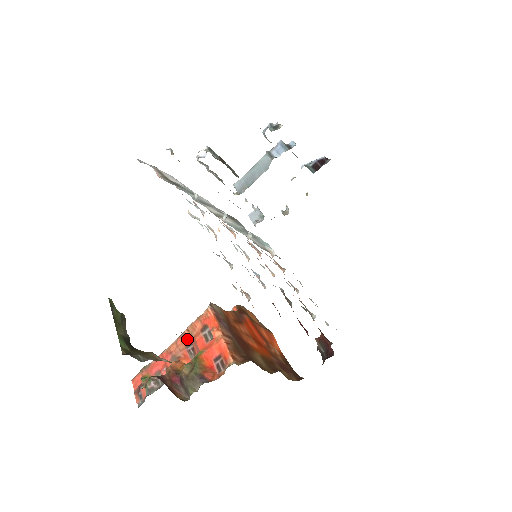
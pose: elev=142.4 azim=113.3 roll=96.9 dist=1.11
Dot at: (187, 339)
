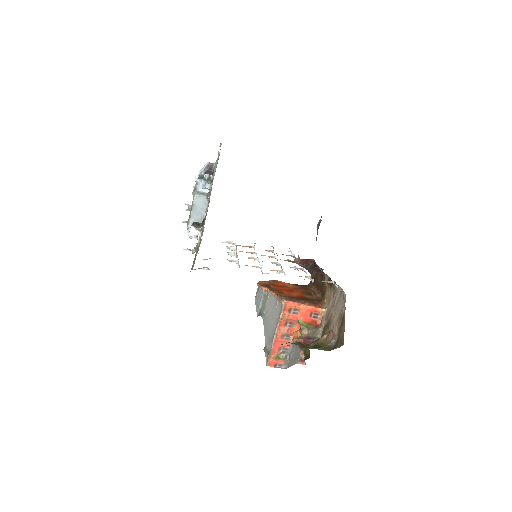
Dot at: (283, 323)
